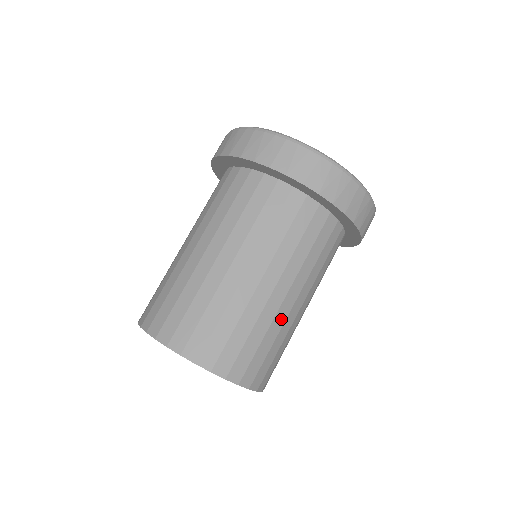
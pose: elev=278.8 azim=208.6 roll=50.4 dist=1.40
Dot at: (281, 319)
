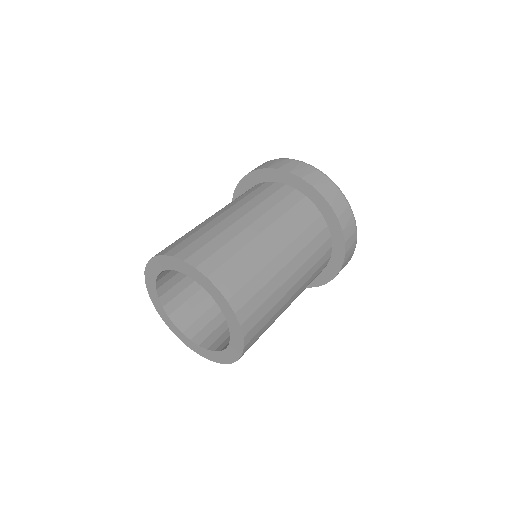
Dot at: (257, 247)
